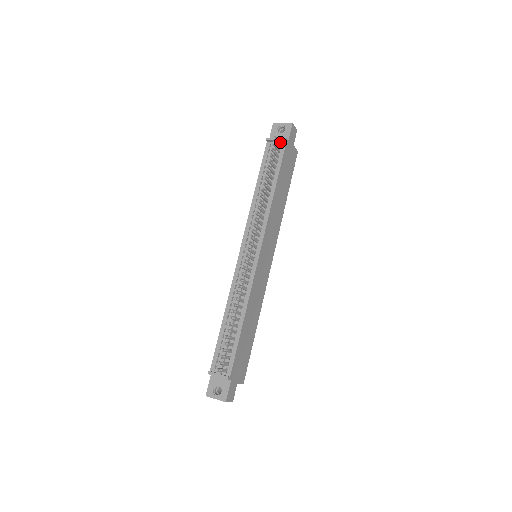
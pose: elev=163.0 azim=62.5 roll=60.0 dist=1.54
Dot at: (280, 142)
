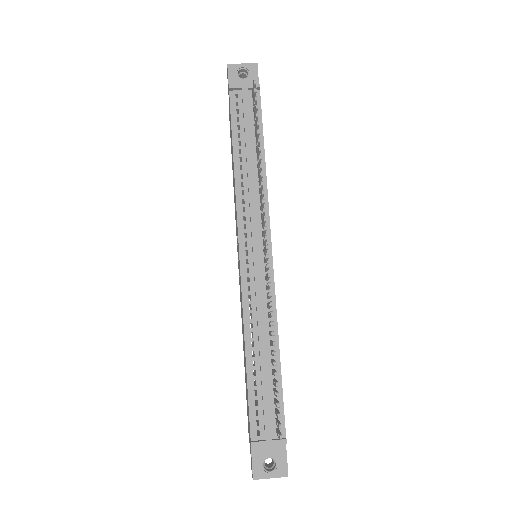
Dot at: (250, 90)
